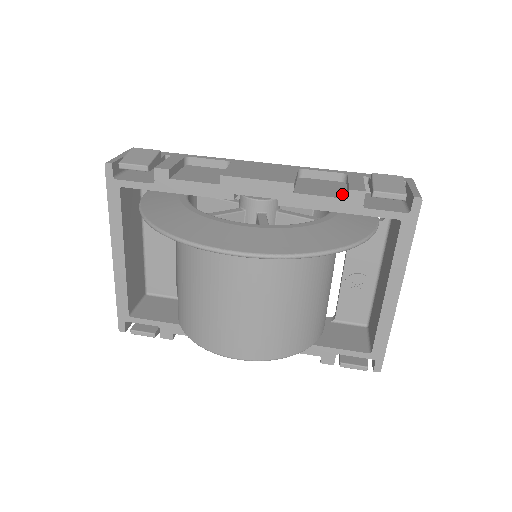
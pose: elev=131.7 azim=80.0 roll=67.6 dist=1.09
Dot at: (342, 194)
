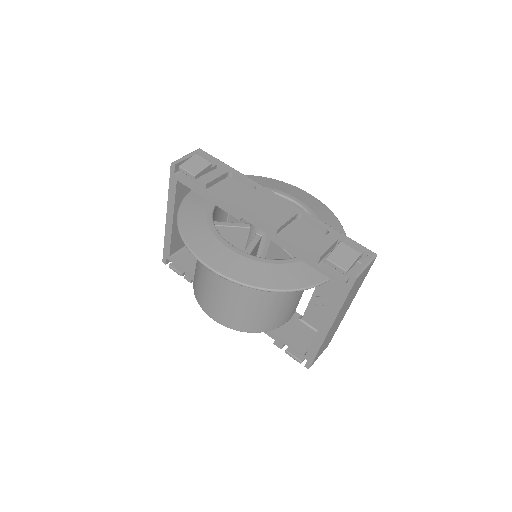
Dot at: (310, 248)
